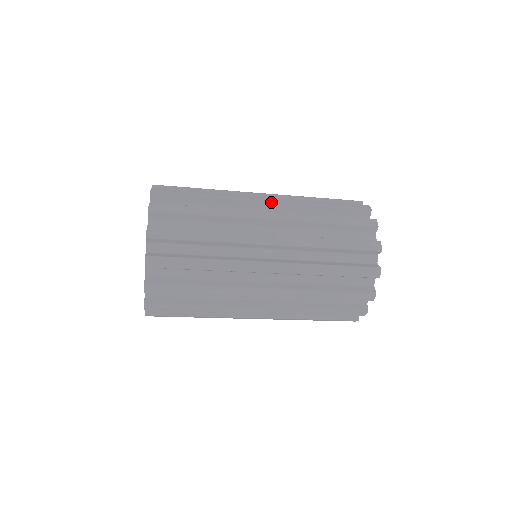
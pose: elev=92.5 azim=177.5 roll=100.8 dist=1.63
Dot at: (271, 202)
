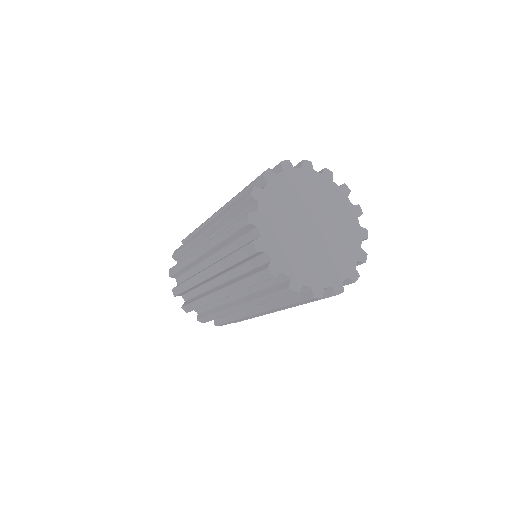
Dot at: (203, 254)
